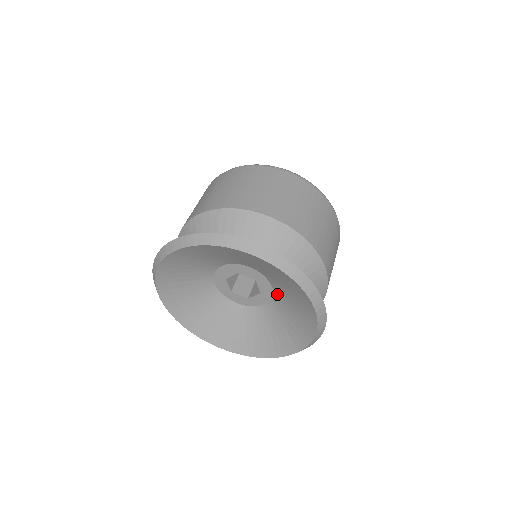
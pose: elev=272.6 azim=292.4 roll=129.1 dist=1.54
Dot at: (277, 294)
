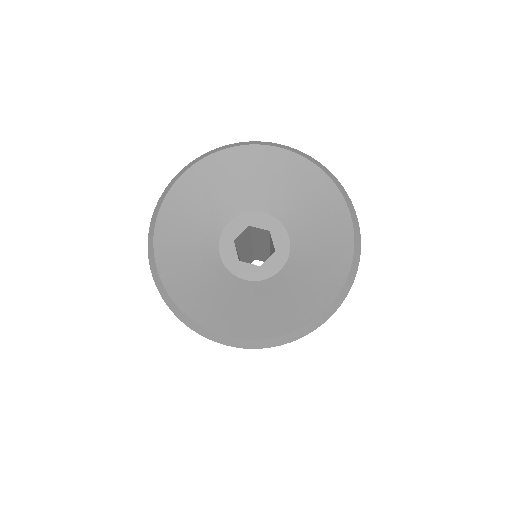
Dot at: (296, 241)
